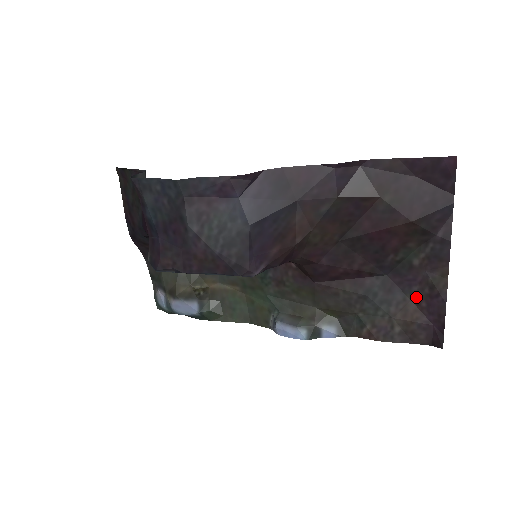
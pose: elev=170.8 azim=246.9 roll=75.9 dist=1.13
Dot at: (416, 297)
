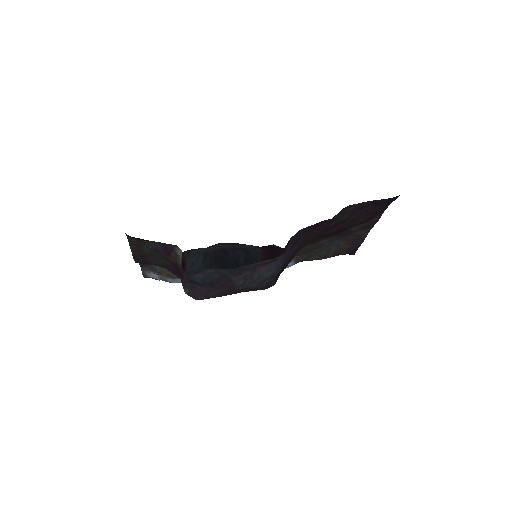
Dot at: (347, 240)
